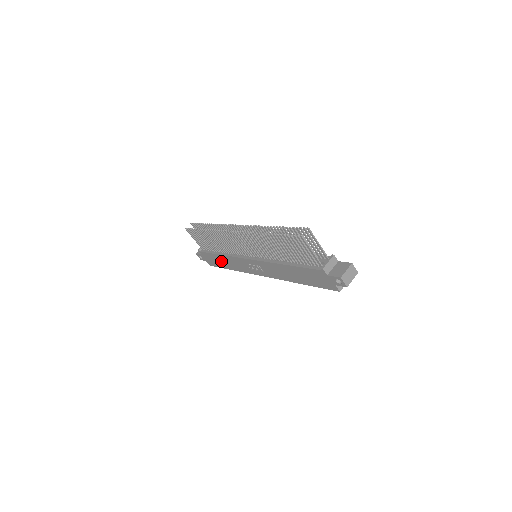
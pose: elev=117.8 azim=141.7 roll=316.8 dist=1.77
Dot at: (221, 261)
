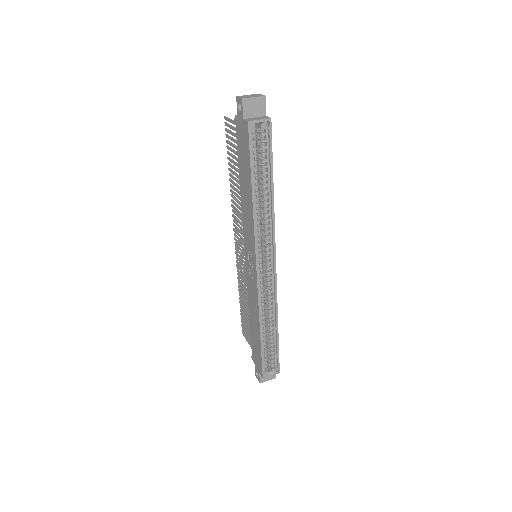
Dot at: (255, 332)
